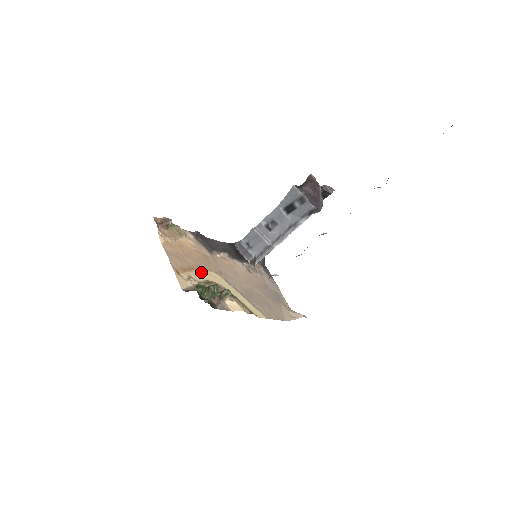
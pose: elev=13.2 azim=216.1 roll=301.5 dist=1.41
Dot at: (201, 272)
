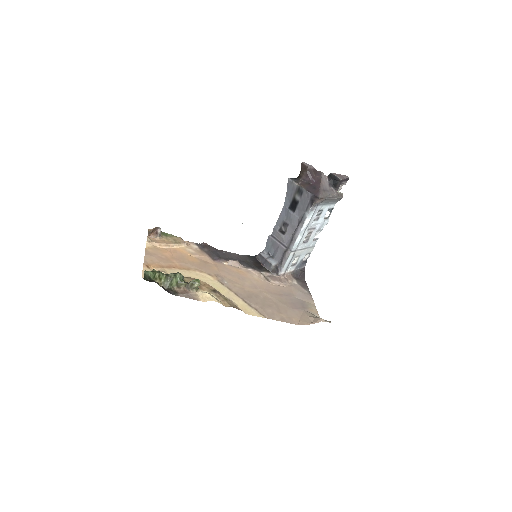
Dot at: (185, 271)
